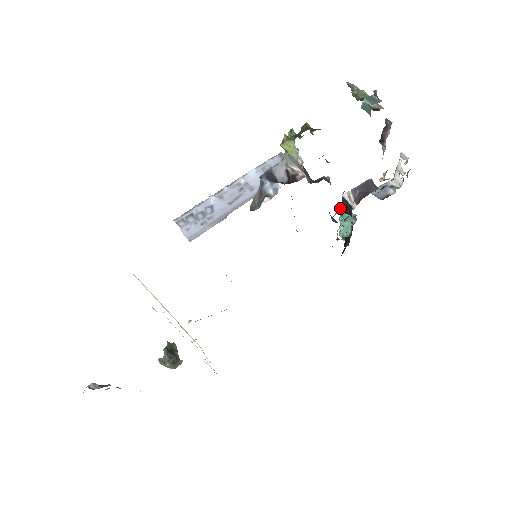
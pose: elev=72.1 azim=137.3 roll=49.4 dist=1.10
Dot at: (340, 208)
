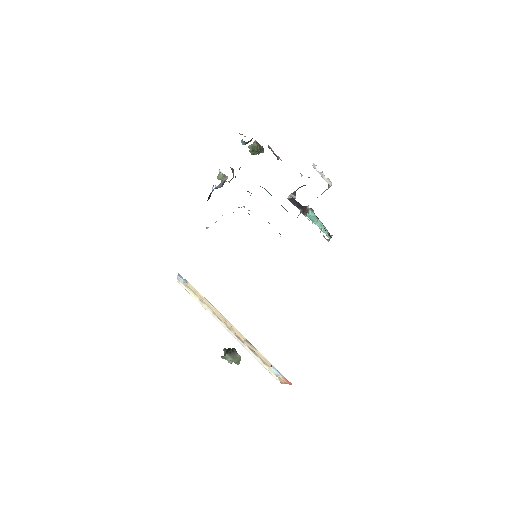
Dot at: (302, 212)
